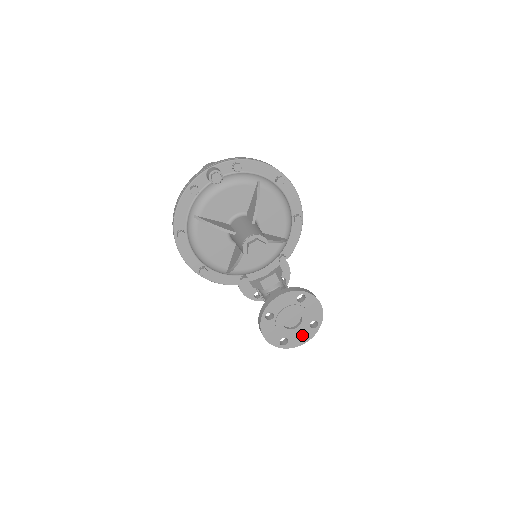
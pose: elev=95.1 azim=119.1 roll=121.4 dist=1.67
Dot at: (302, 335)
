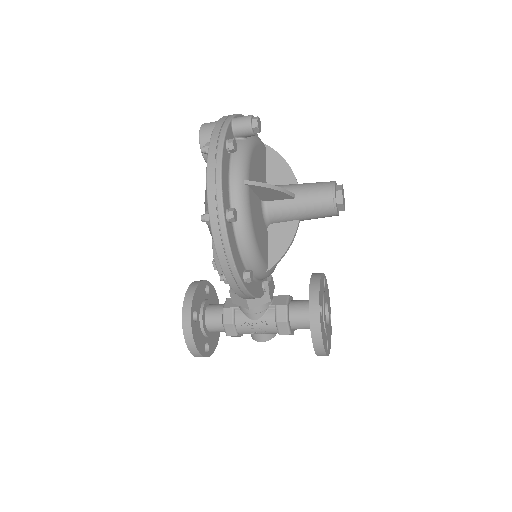
Dot at: (329, 333)
